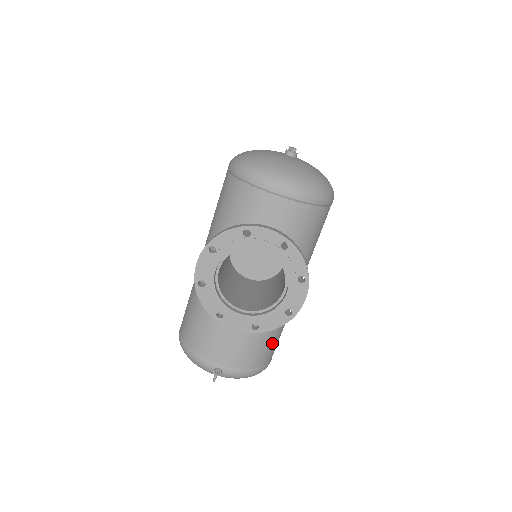
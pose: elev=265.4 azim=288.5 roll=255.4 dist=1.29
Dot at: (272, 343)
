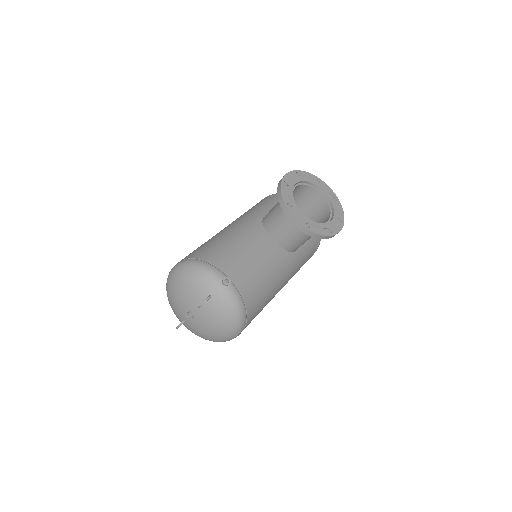
Dot at: (260, 304)
